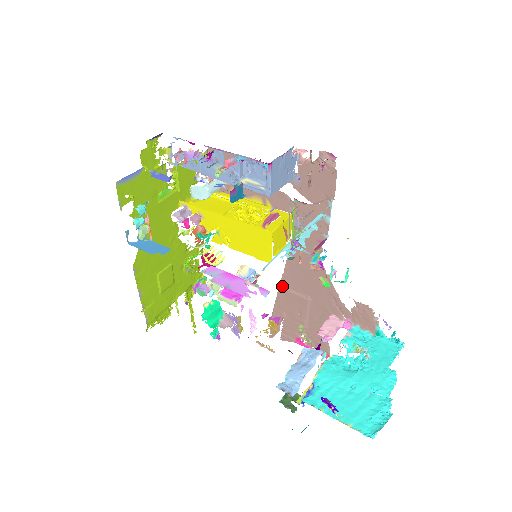
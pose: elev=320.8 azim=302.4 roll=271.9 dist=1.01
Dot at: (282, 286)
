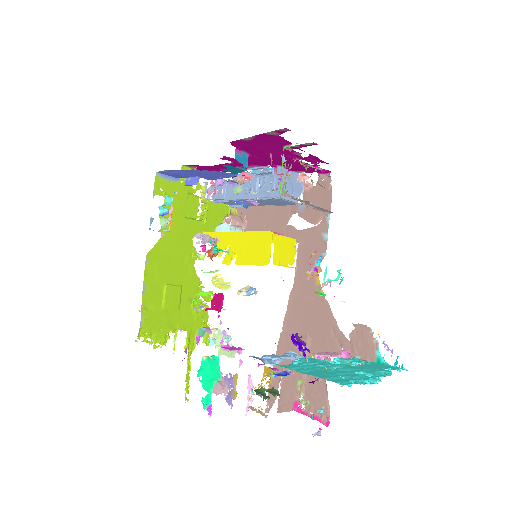
Dot at: (283, 331)
